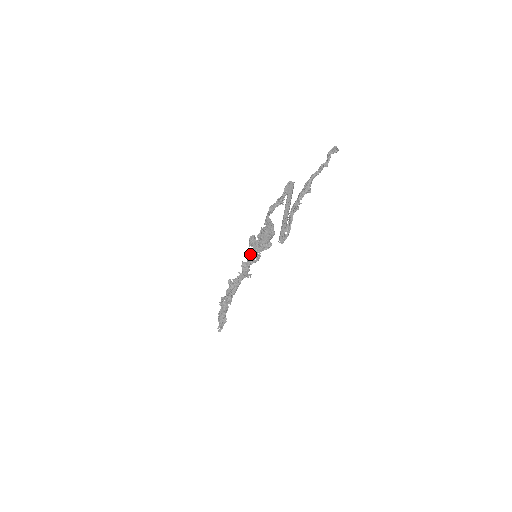
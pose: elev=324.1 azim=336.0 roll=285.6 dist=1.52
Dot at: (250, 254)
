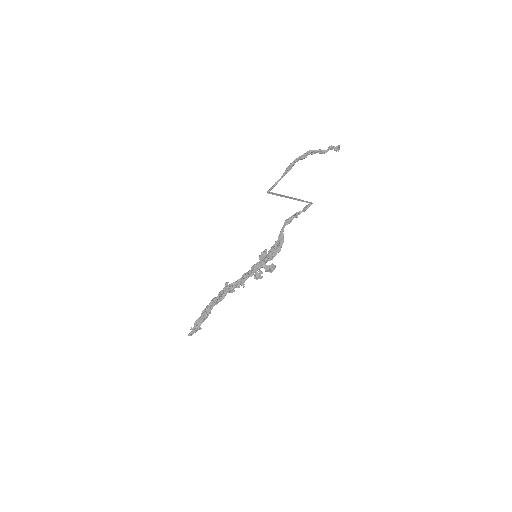
Dot at: (255, 264)
